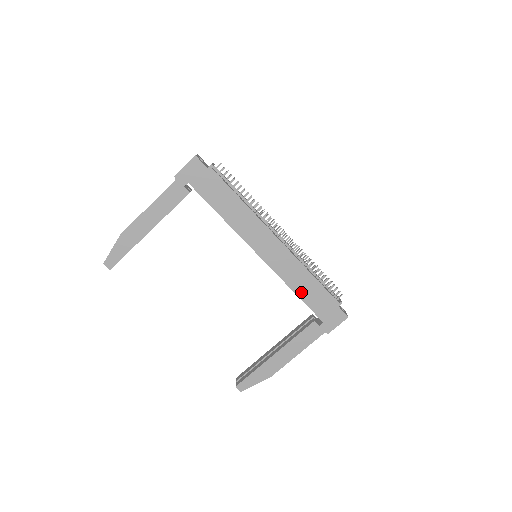
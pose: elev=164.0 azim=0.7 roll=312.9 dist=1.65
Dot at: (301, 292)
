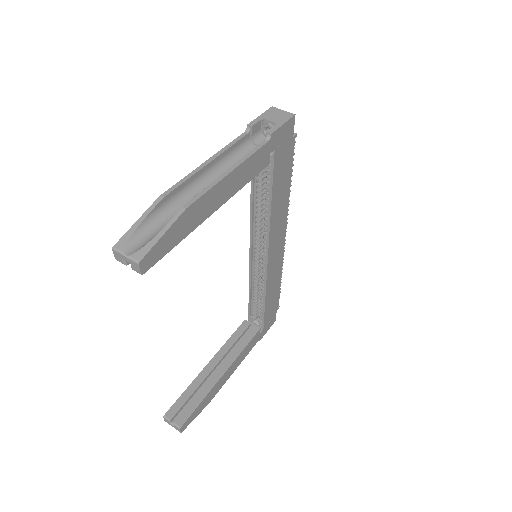
Dot at: (268, 298)
